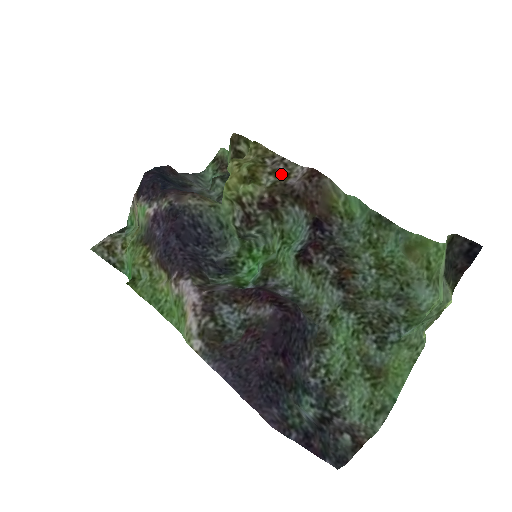
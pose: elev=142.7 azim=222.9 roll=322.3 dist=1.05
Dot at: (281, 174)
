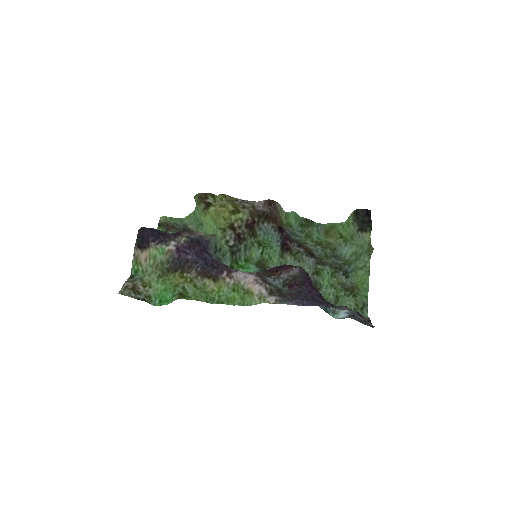
Dot at: (249, 207)
